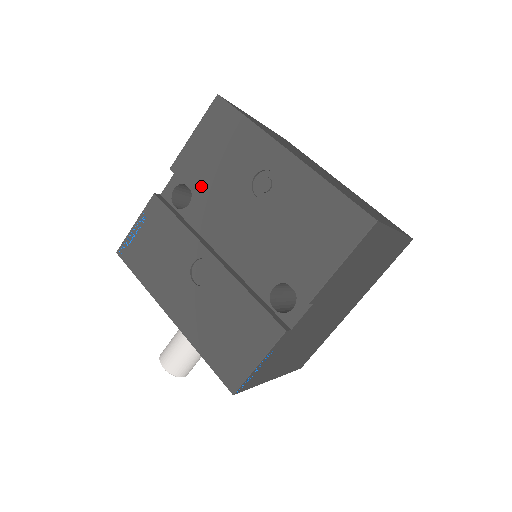
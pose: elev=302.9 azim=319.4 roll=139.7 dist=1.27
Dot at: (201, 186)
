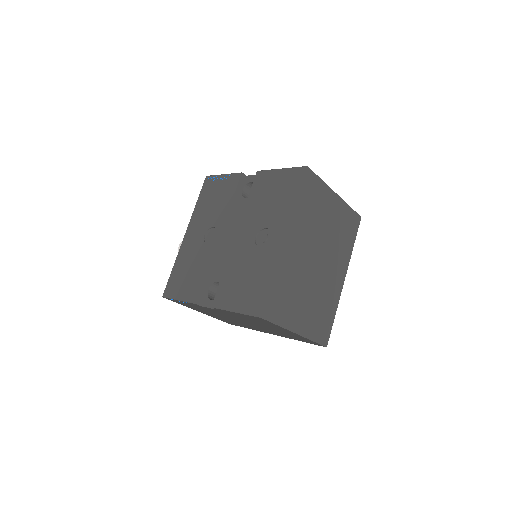
Dot at: (253, 199)
